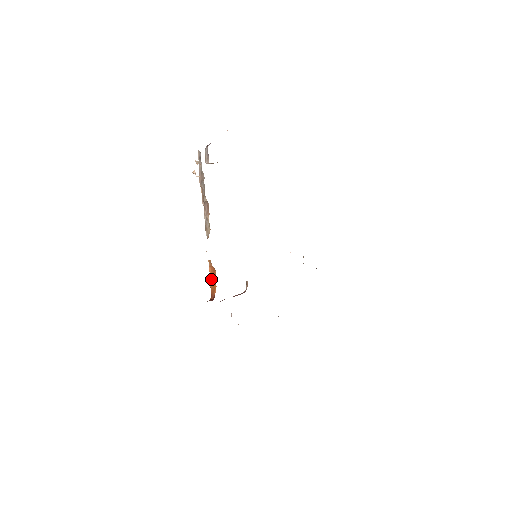
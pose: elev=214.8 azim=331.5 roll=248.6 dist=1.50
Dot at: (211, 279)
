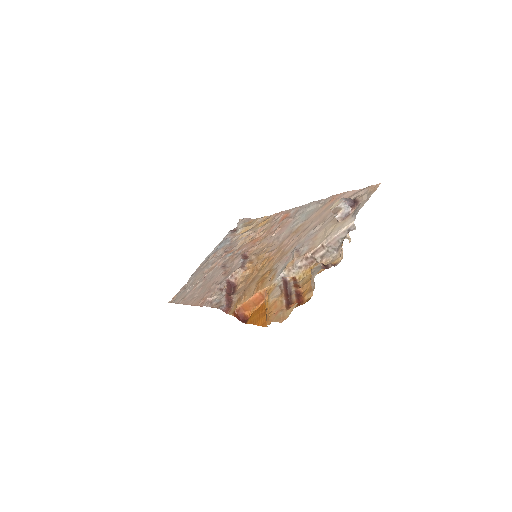
Dot at: (251, 301)
